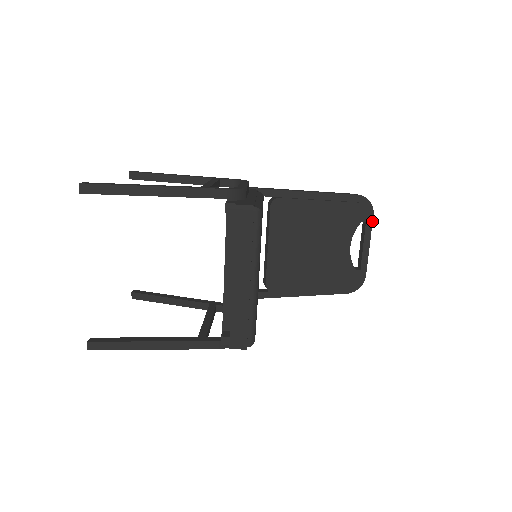
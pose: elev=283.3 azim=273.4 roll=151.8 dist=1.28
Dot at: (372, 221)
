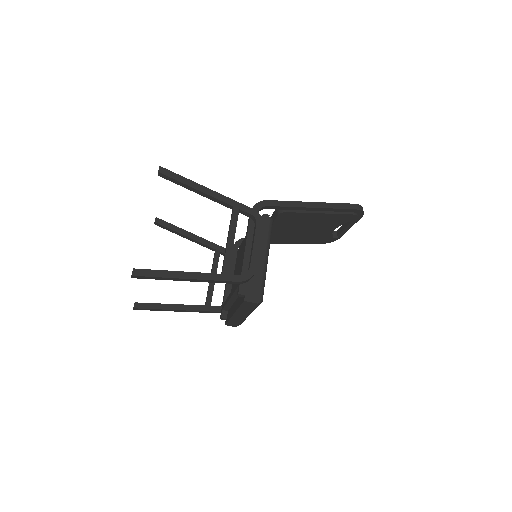
Dot at: (359, 219)
